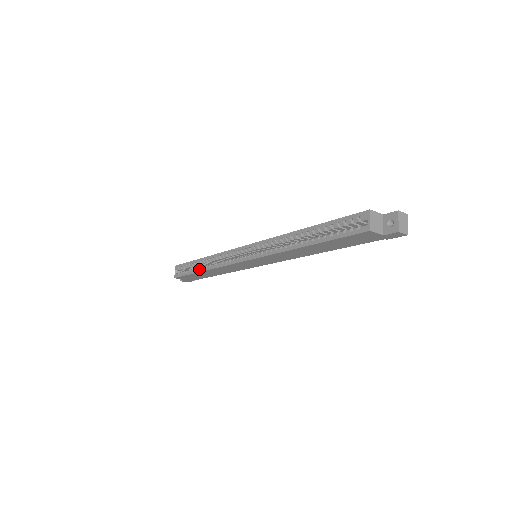
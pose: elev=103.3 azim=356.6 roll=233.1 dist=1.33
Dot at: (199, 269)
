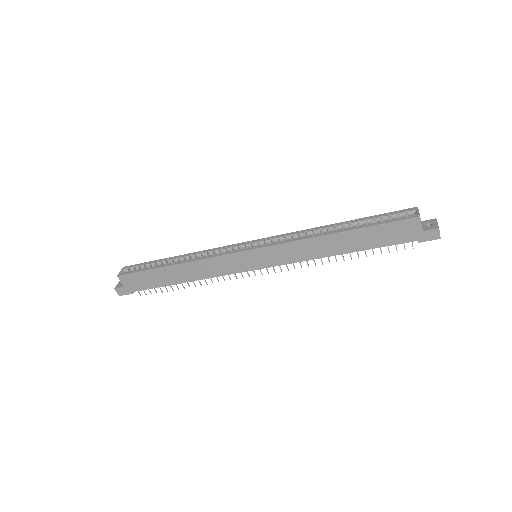
Dot at: (169, 263)
